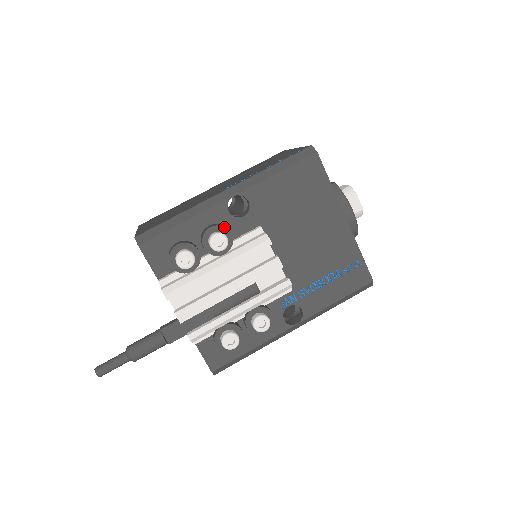
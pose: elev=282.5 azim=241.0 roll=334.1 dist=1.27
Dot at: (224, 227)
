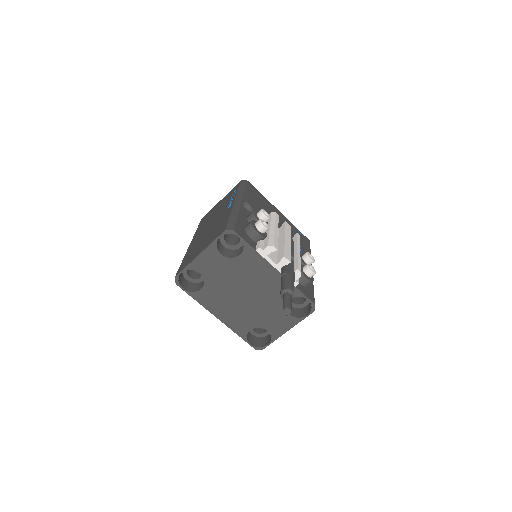
Dot at: (257, 211)
